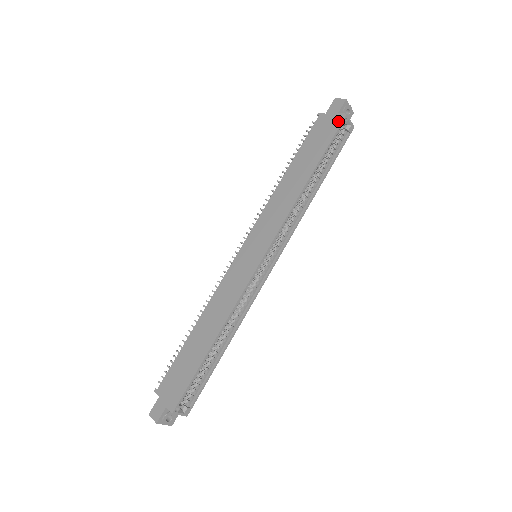
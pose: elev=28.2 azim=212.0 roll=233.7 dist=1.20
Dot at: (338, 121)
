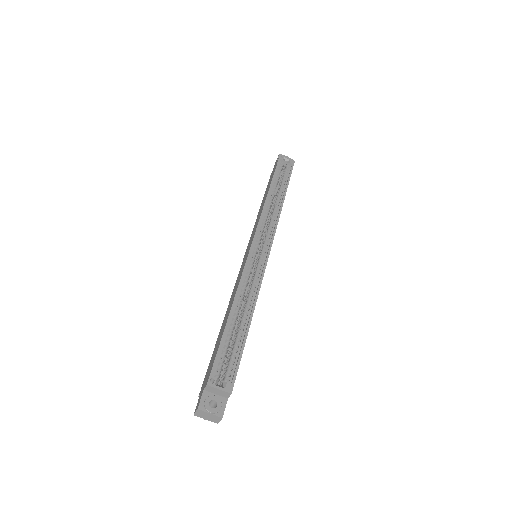
Dot at: (277, 161)
